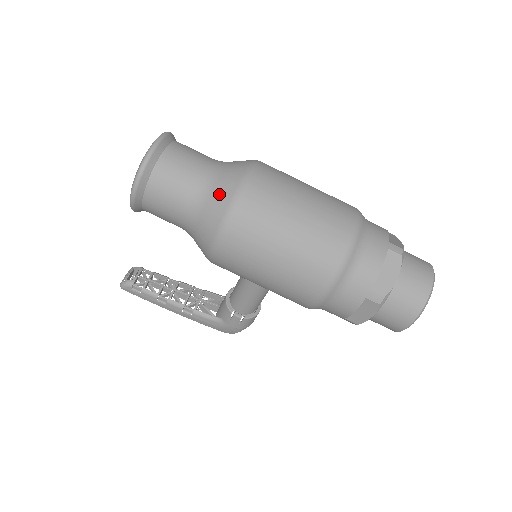
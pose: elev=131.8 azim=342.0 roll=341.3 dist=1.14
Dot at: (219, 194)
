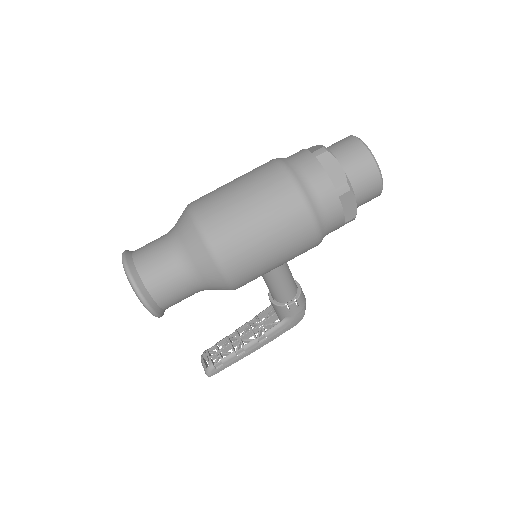
Dot at: (192, 246)
